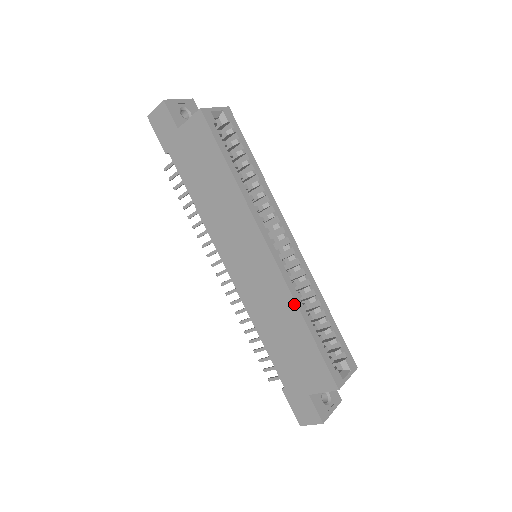
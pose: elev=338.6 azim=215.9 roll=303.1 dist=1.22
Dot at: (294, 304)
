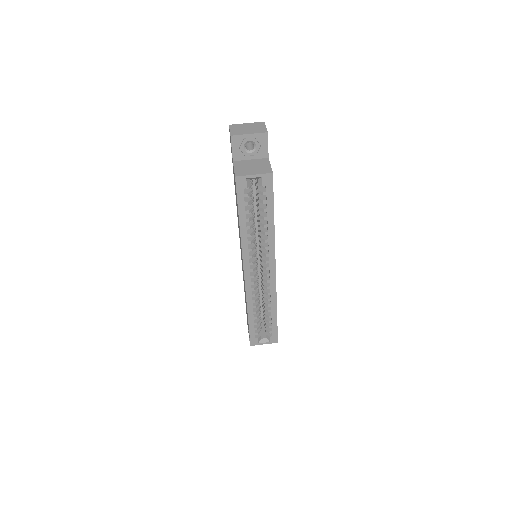
Dot at: (246, 303)
